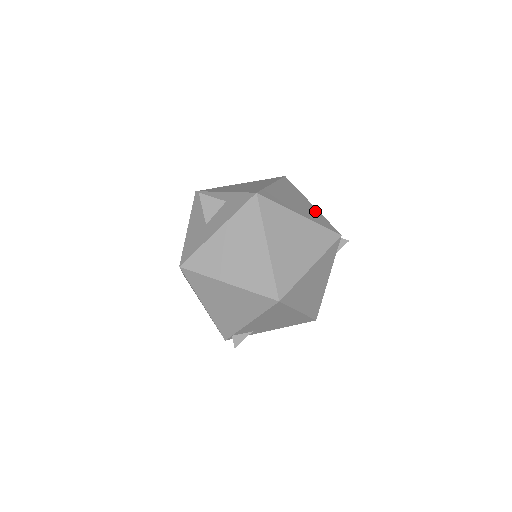
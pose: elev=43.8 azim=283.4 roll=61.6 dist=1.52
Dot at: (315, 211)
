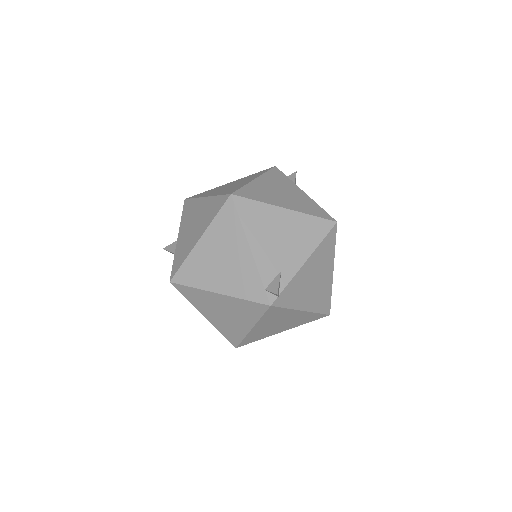
Dot at: occluded
